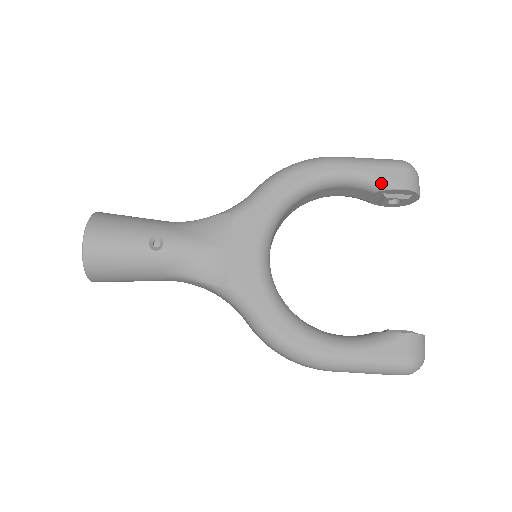
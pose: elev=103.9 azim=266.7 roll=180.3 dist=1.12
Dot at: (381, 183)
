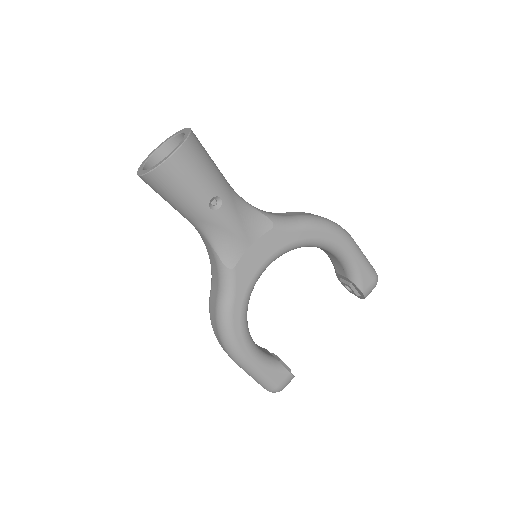
Dot at: (357, 279)
